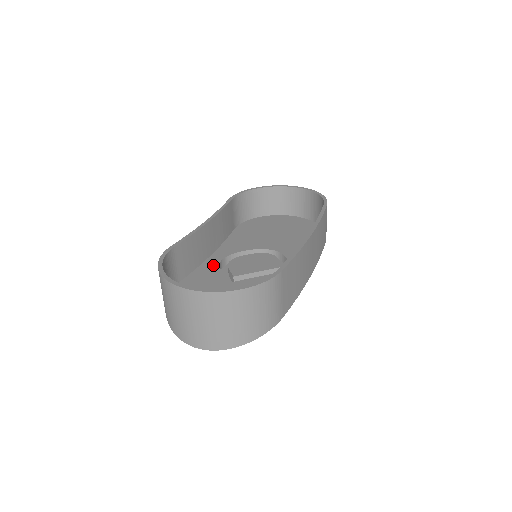
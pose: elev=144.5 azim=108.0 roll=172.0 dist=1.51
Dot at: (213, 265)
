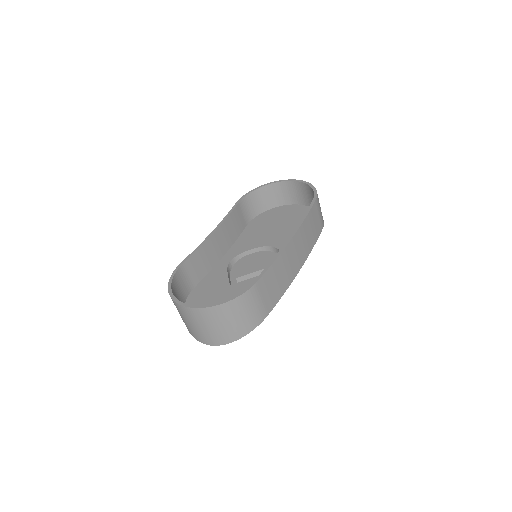
Dot at: (222, 268)
